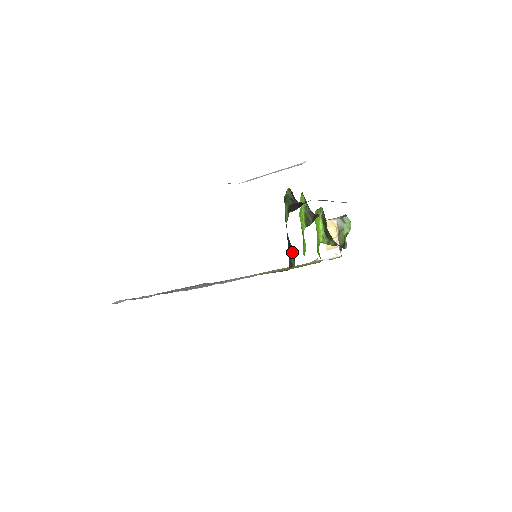
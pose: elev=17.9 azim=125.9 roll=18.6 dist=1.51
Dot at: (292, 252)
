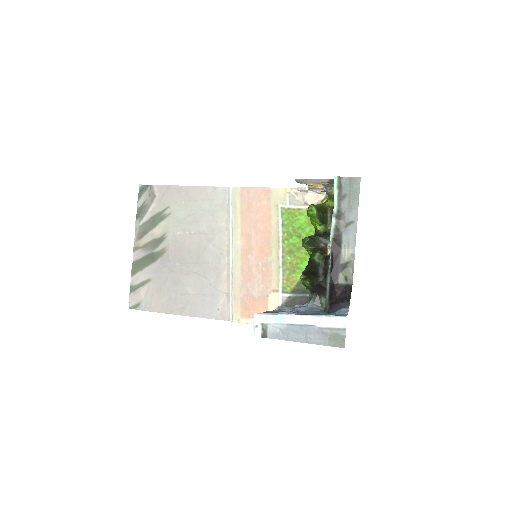
Dot at: occluded
